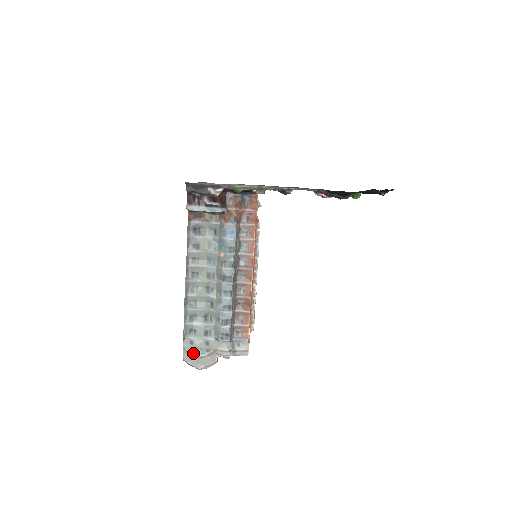
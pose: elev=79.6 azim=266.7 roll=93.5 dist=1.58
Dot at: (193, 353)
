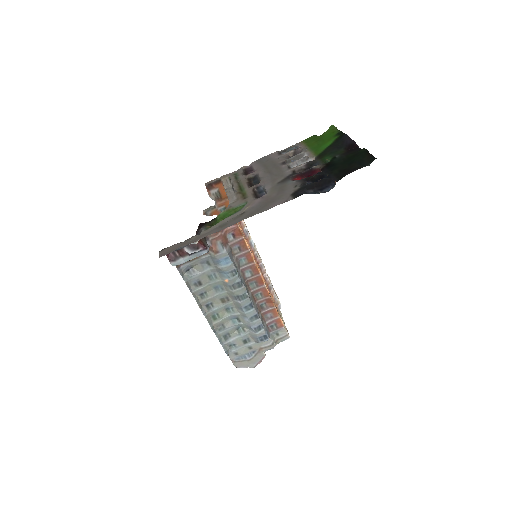
Dot at: (242, 360)
